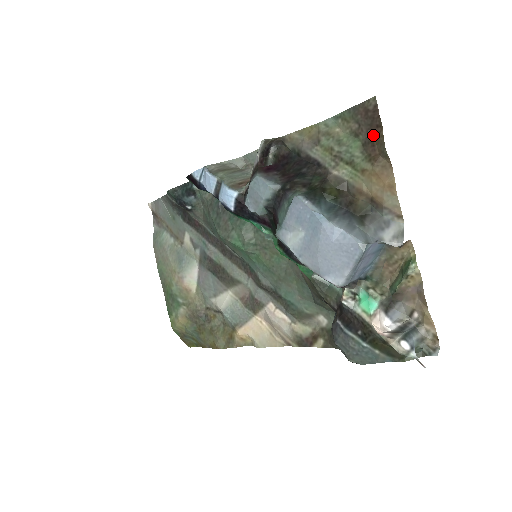
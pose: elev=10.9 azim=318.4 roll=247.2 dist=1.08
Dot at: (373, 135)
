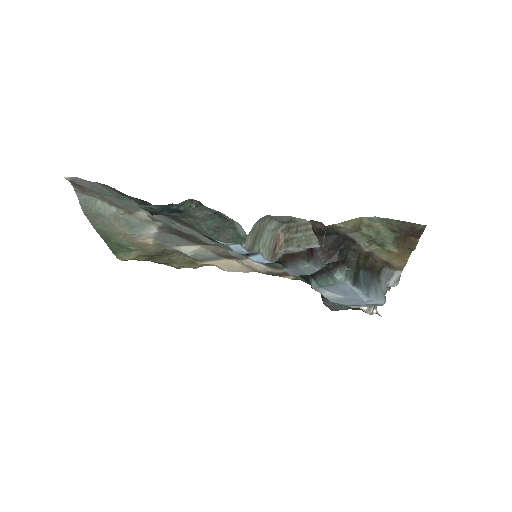
Dot at: (408, 236)
